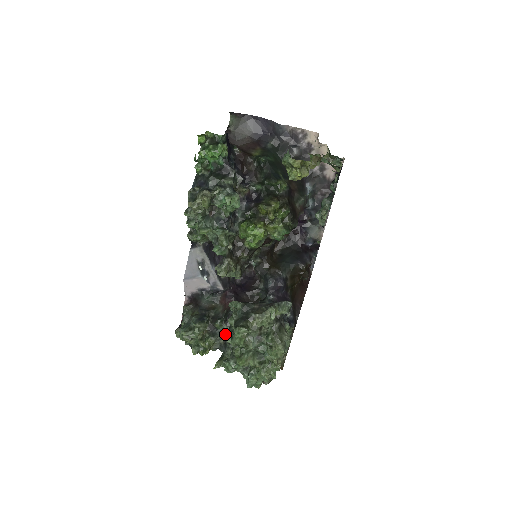
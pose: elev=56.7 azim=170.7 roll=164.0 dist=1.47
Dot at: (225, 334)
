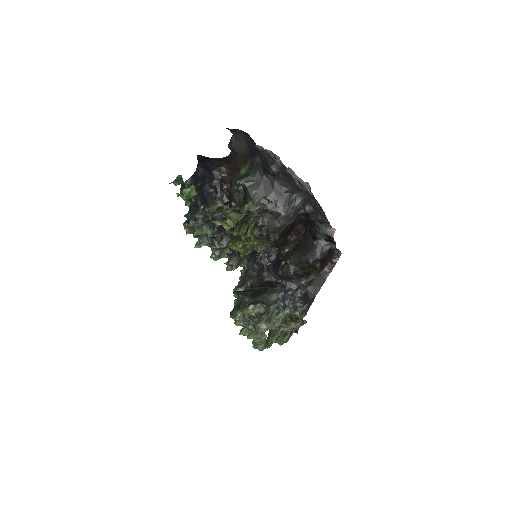
Dot at: occluded
